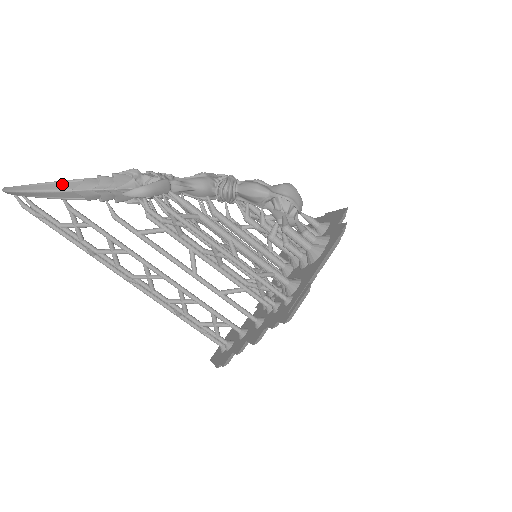
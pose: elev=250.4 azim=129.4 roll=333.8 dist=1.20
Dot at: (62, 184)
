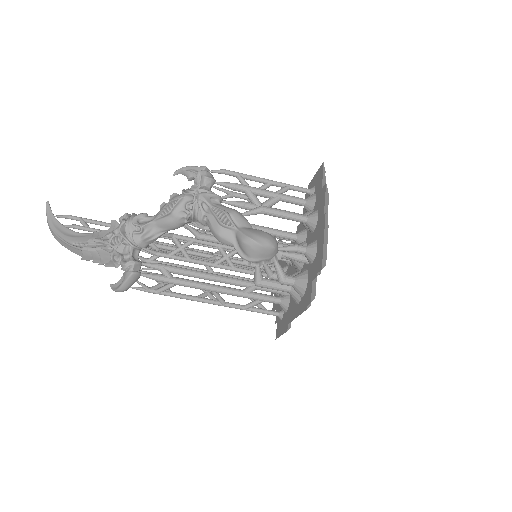
Dot at: (73, 249)
